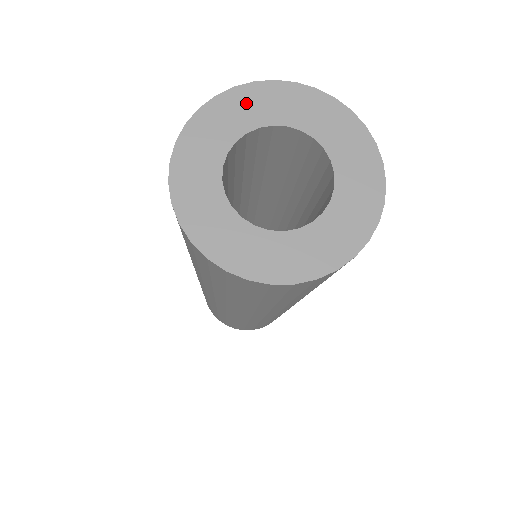
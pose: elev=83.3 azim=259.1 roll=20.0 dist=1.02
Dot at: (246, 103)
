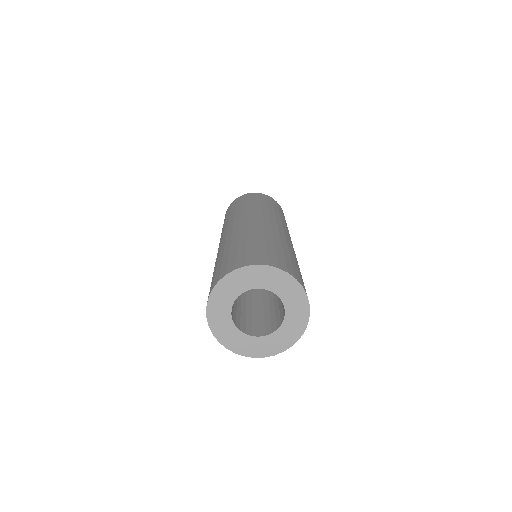
Dot at: (234, 282)
